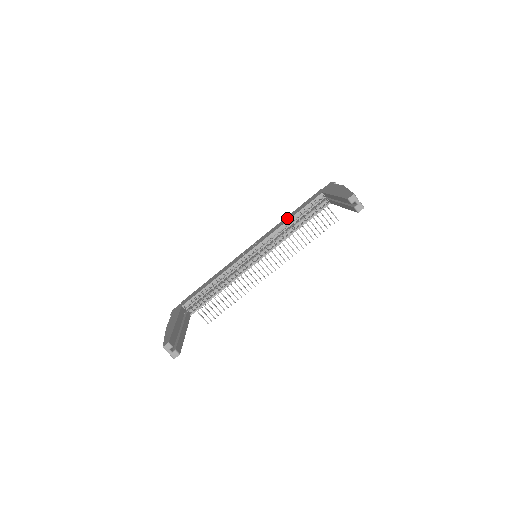
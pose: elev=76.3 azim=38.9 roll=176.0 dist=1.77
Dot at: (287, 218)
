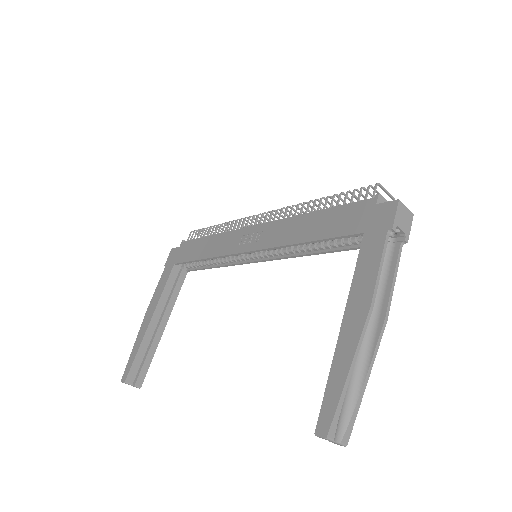
Dot at: (305, 228)
